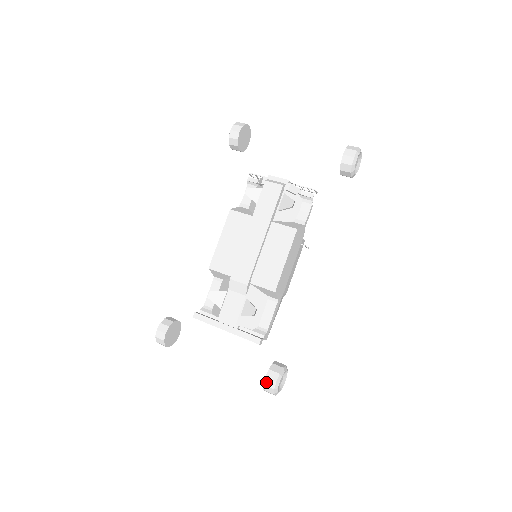
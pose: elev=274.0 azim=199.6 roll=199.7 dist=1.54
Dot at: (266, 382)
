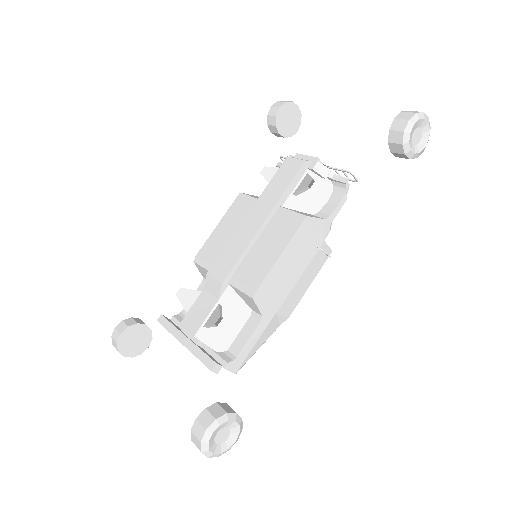
Dot at: (194, 427)
